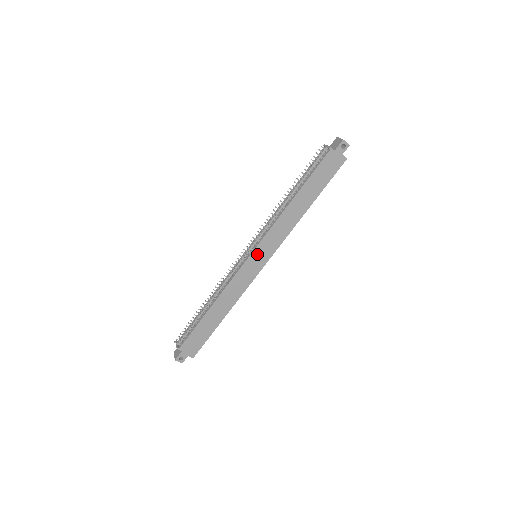
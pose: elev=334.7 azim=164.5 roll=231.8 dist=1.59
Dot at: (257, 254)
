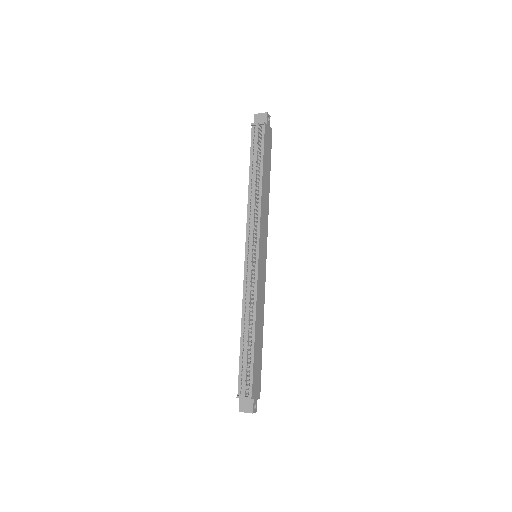
Dot at: (261, 252)
